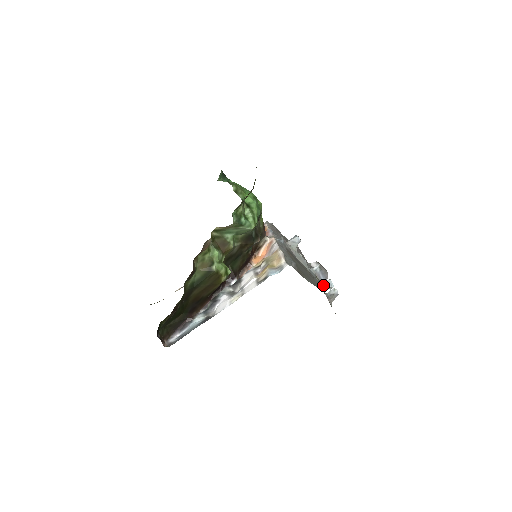
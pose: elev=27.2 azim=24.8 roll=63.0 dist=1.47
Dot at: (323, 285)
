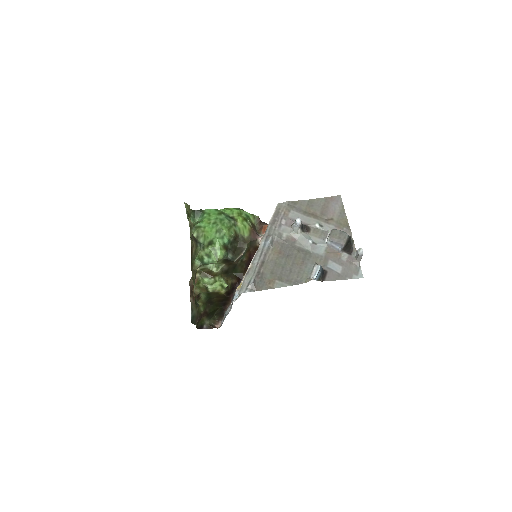
Dot at: (312, 273)
